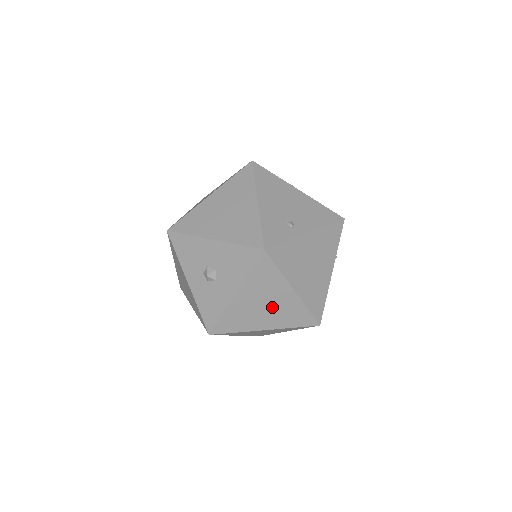
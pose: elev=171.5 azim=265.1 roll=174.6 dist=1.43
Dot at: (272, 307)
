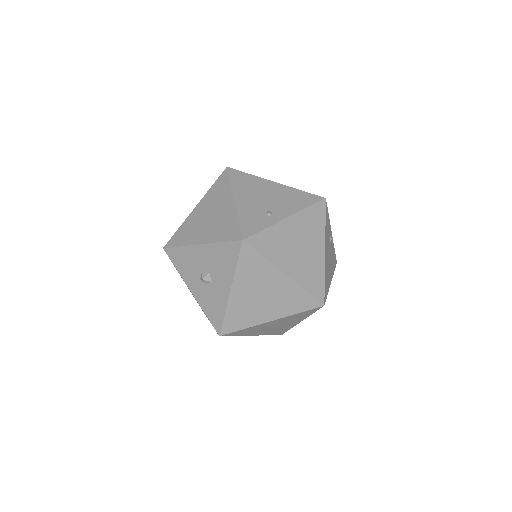
Dot at: (270, 296)
